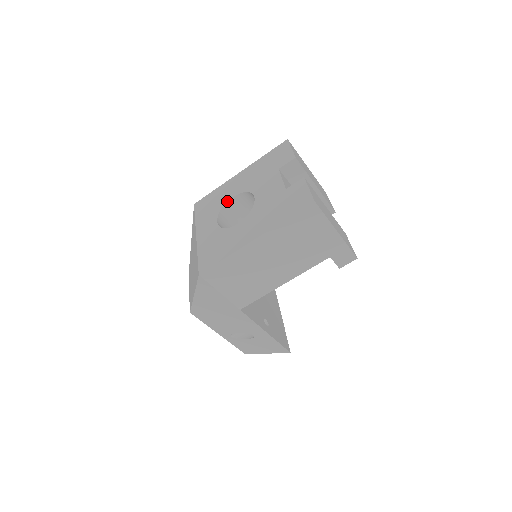
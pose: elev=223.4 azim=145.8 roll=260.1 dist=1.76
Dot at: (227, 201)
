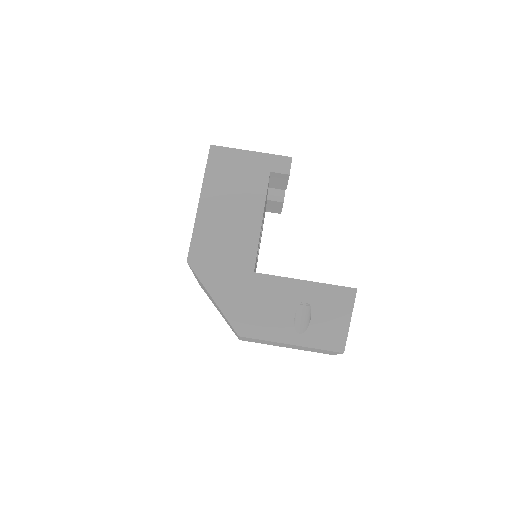
Dot at: occluded
